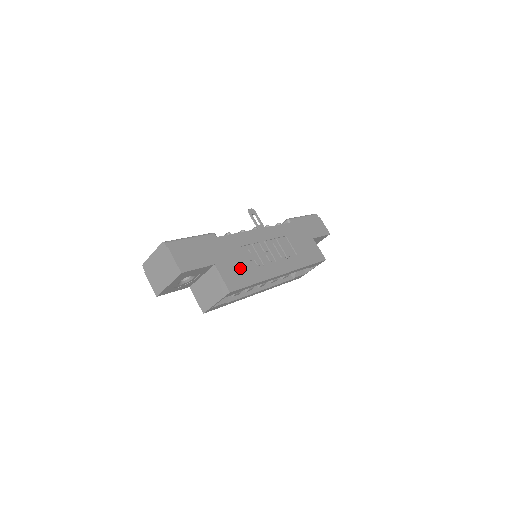
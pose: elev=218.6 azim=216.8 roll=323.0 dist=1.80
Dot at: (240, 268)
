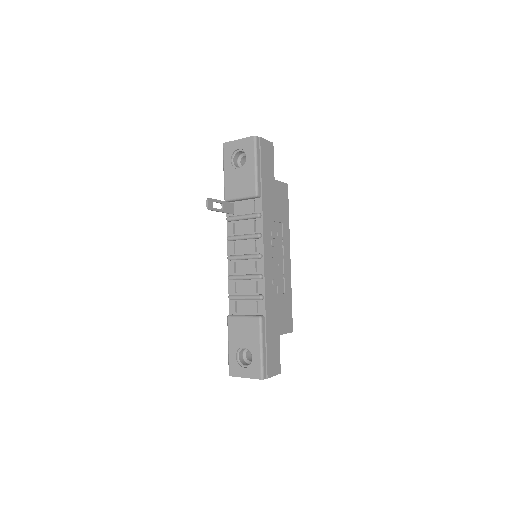
Dot at: (283, 308)
